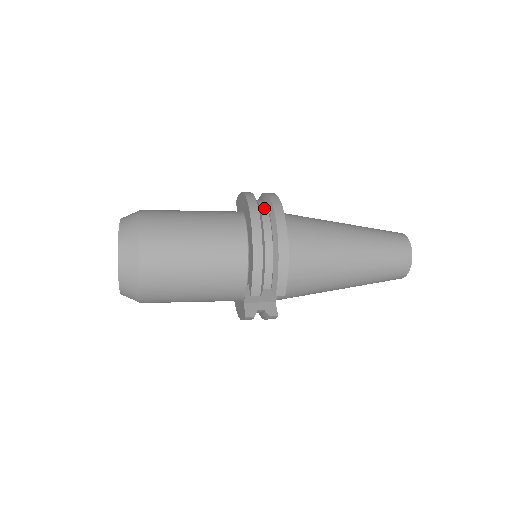
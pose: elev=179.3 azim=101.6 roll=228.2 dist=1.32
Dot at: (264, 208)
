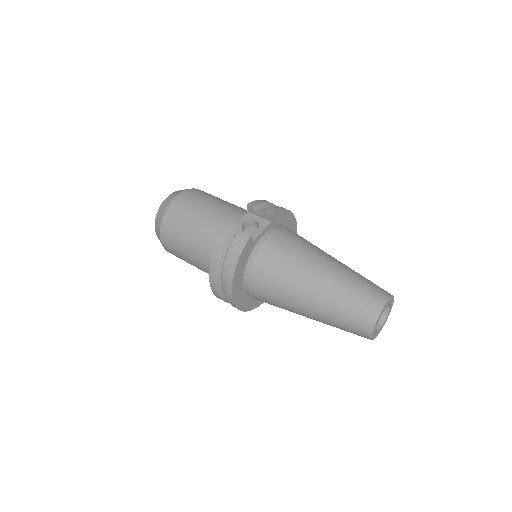
Dot at: occluded
